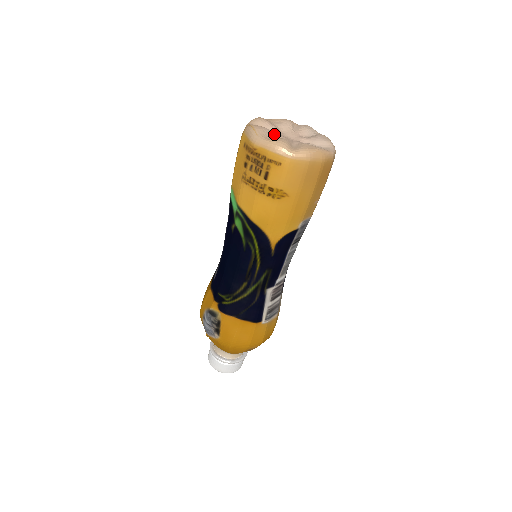
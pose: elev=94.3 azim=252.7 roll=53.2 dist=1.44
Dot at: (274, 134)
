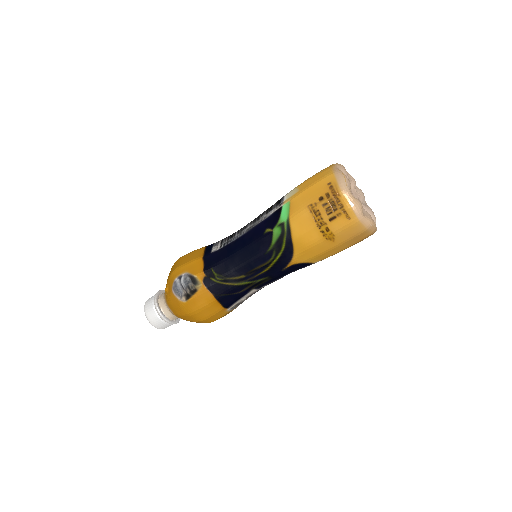
Dot at: occluded
